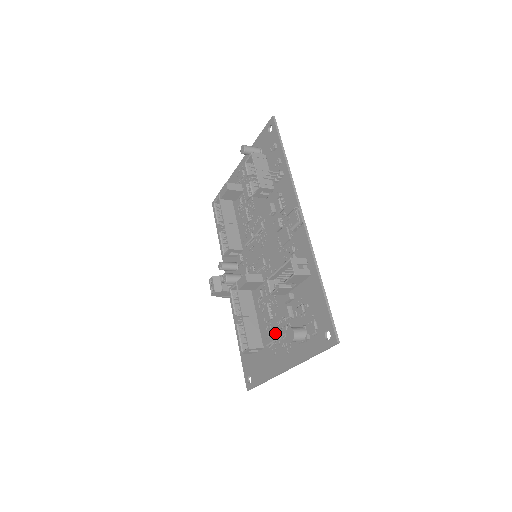
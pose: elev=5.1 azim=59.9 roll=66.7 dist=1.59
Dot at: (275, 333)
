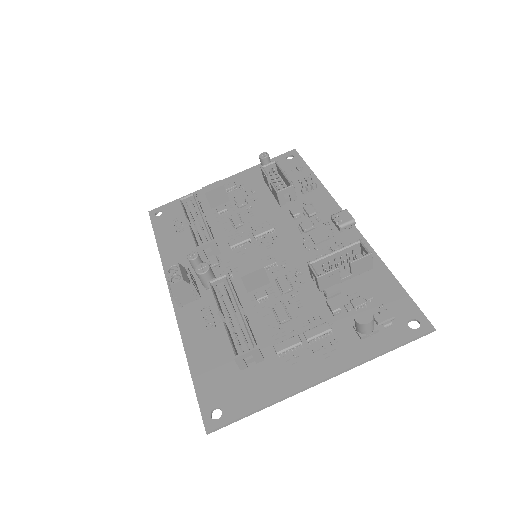
Dot at: (298, 335)
